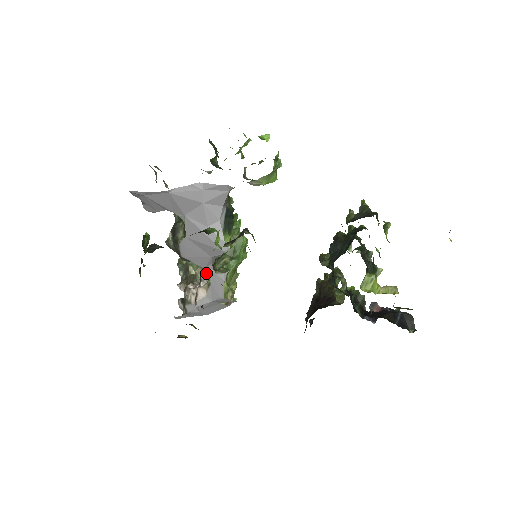
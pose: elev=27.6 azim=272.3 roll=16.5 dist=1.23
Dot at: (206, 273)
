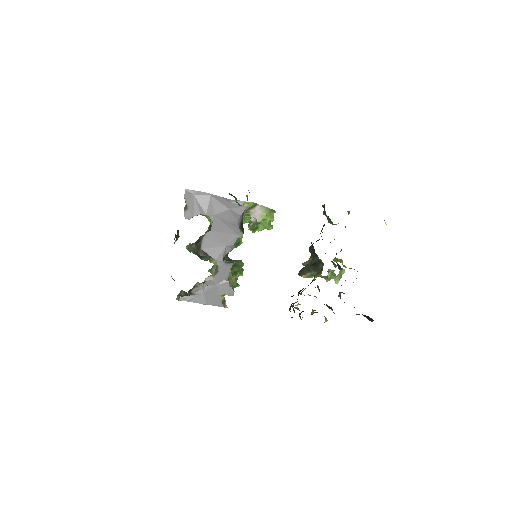
Dot at: occluded
